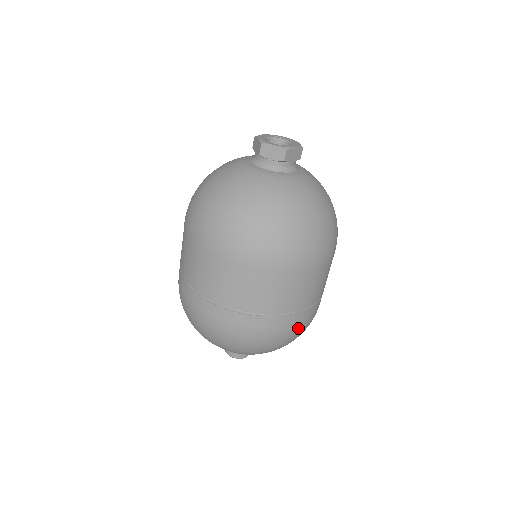
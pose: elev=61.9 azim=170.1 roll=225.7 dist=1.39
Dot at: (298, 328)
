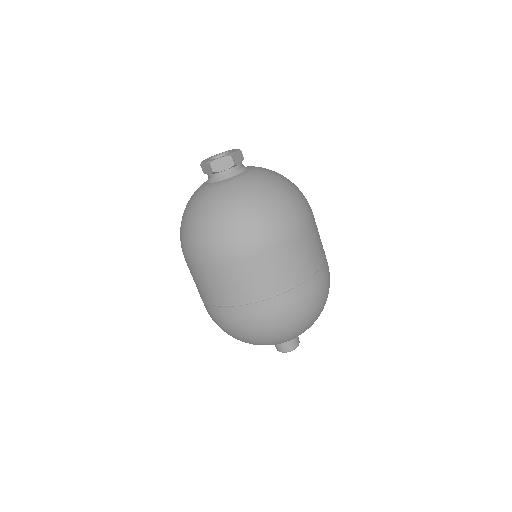
Dot at: (268, 318)
